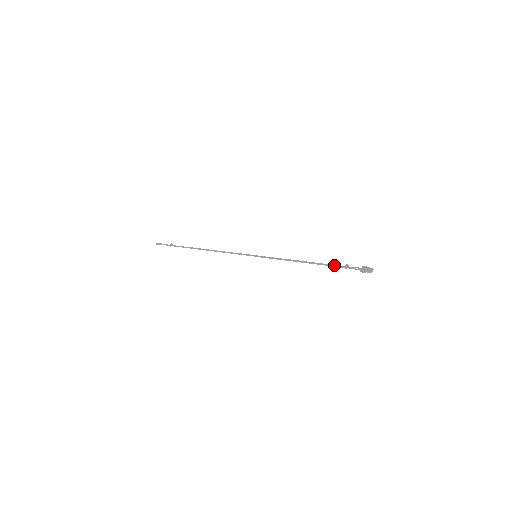
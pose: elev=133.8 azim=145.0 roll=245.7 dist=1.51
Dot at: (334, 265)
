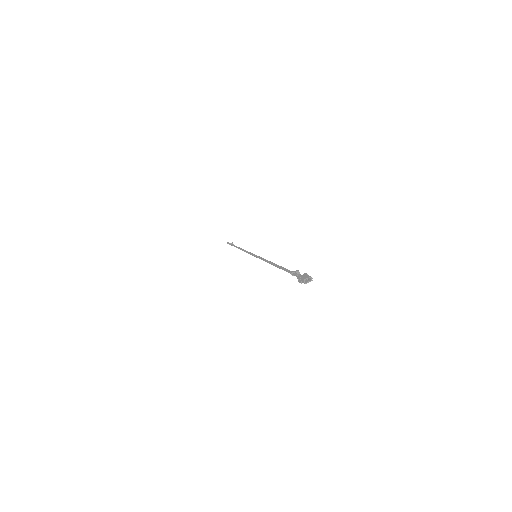
Dot at: (288, 270)
